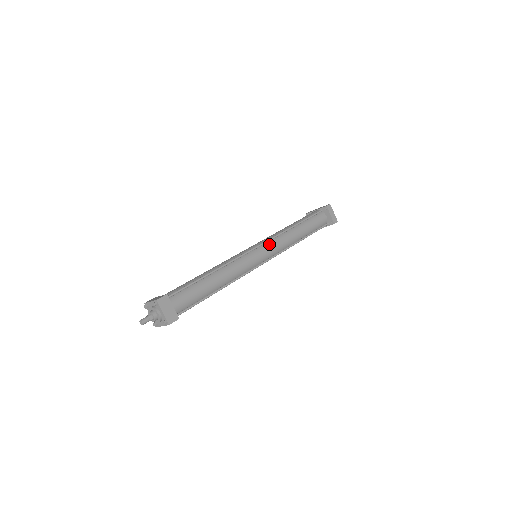
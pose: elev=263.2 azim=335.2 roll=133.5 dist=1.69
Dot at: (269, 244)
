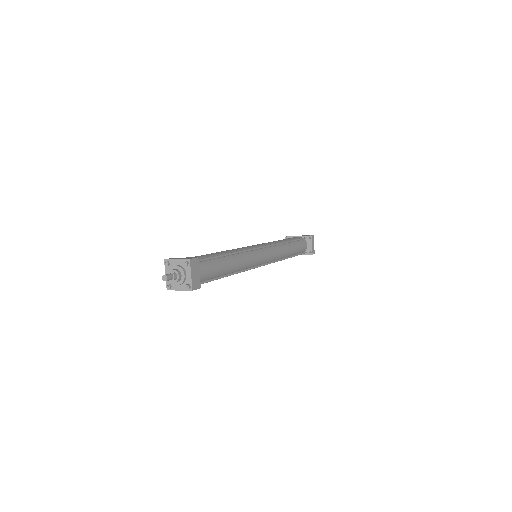
Dot at: (271, 249)
